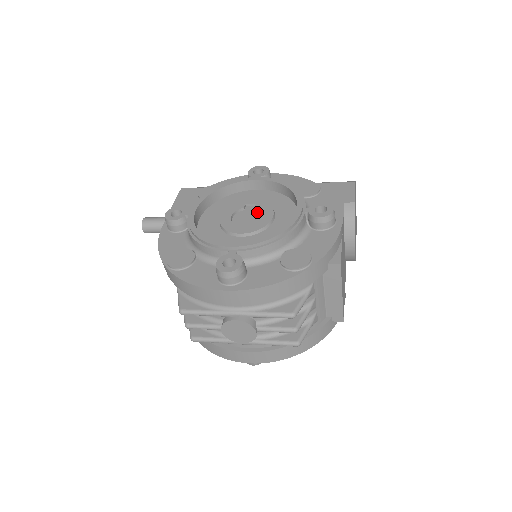
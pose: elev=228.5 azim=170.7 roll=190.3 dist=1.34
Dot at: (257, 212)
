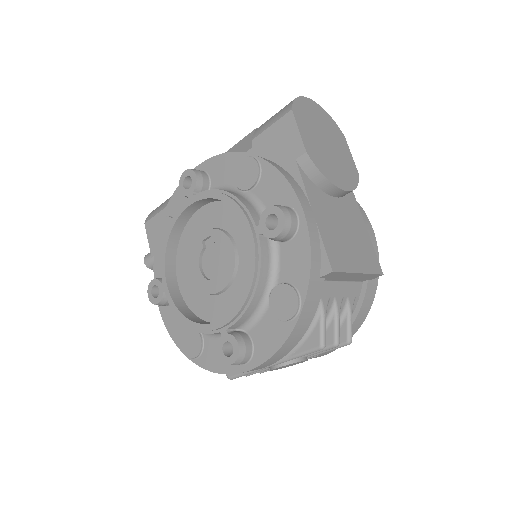
Dot at: (218, 246)
